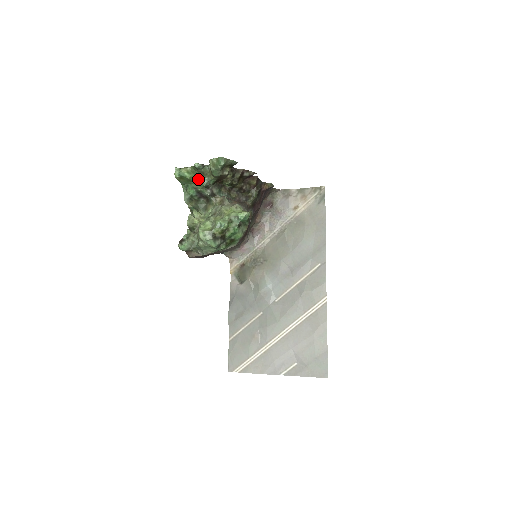
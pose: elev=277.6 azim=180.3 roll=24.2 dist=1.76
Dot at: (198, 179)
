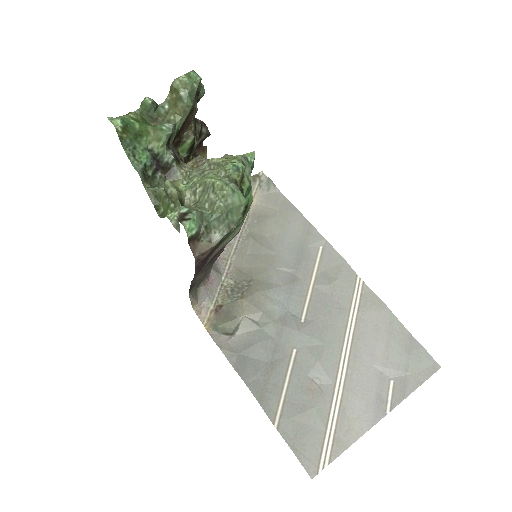
Dot at: (155, 126)
